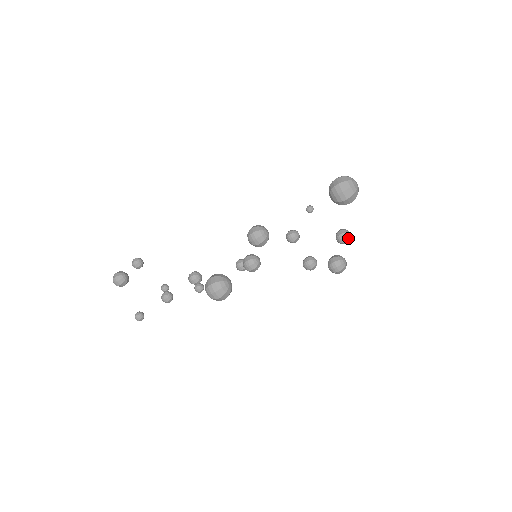
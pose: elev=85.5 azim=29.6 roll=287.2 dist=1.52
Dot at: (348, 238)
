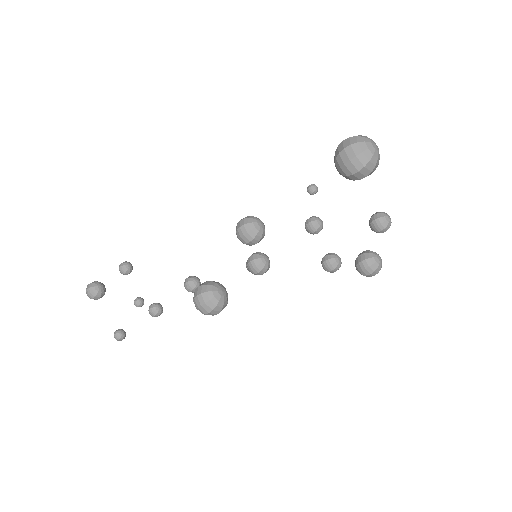
Dot at: (386, 225)
